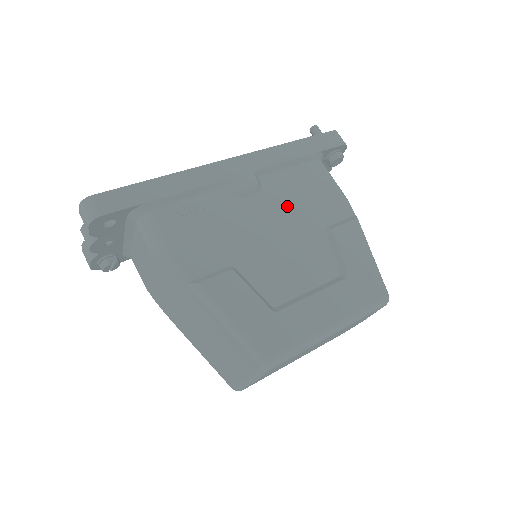
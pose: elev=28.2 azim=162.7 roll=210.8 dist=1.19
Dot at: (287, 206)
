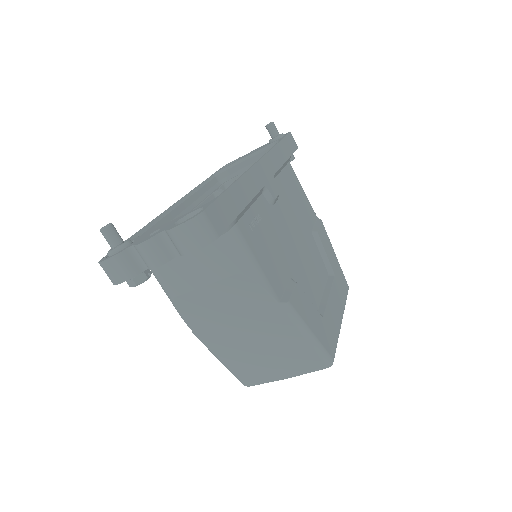
Dot at: (293, 212)
